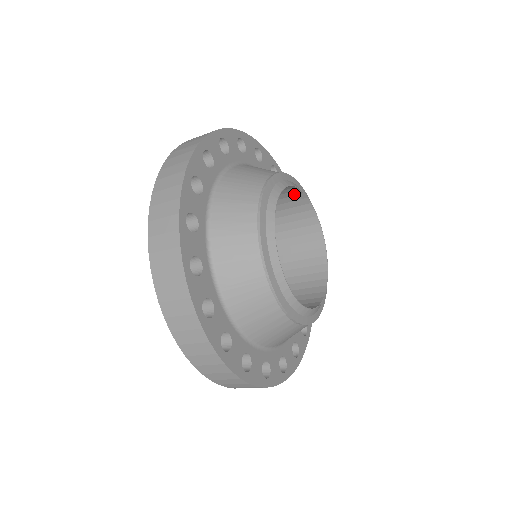
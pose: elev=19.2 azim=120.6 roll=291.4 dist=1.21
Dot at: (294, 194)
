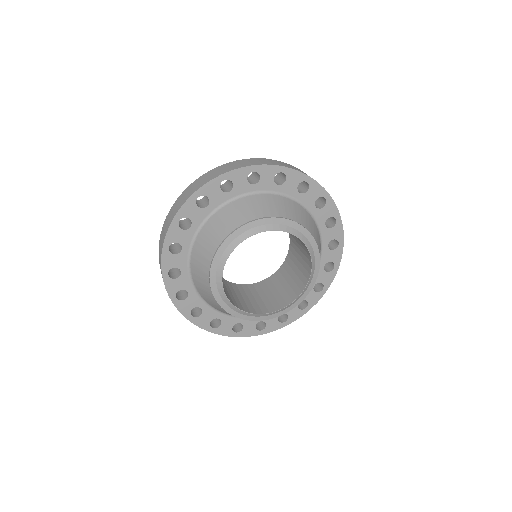
Dot at: occluded
